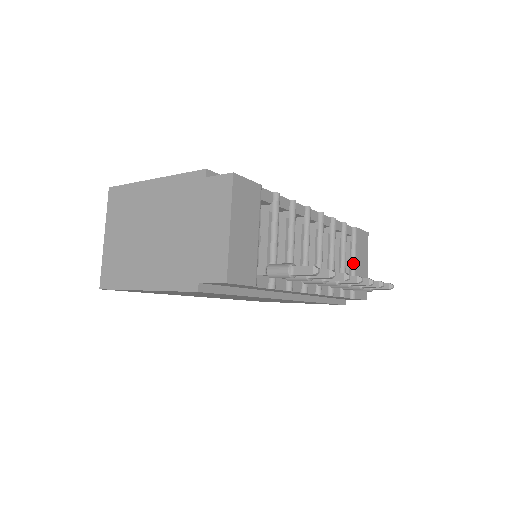
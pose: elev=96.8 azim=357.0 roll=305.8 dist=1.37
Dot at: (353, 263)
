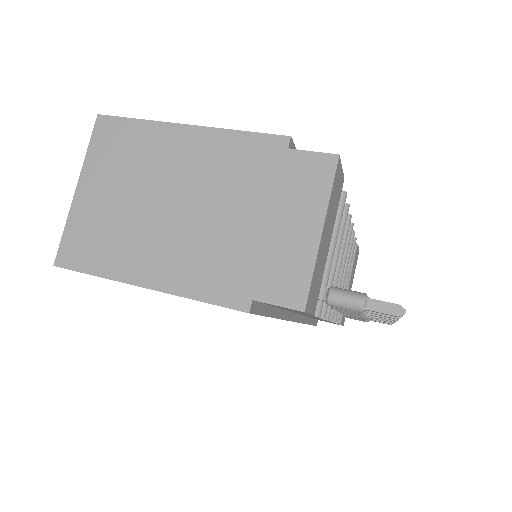
Dot at: (347, 284)
